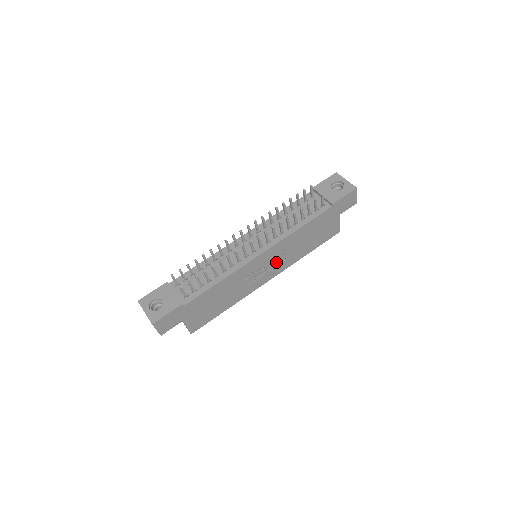
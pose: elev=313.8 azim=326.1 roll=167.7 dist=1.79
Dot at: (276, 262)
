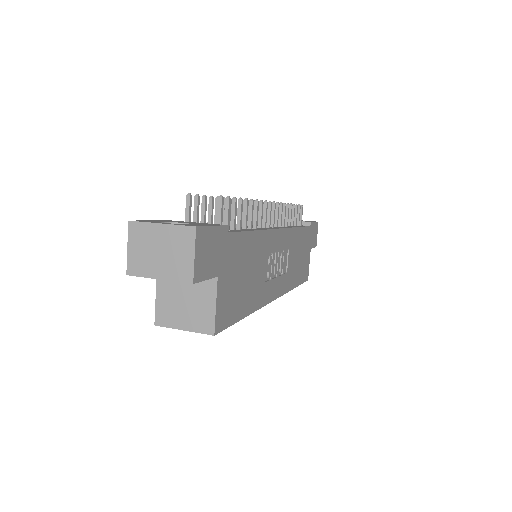
Dot at: (283, 266)
